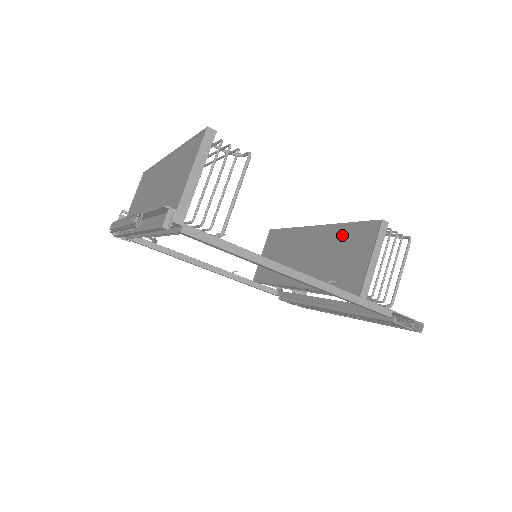
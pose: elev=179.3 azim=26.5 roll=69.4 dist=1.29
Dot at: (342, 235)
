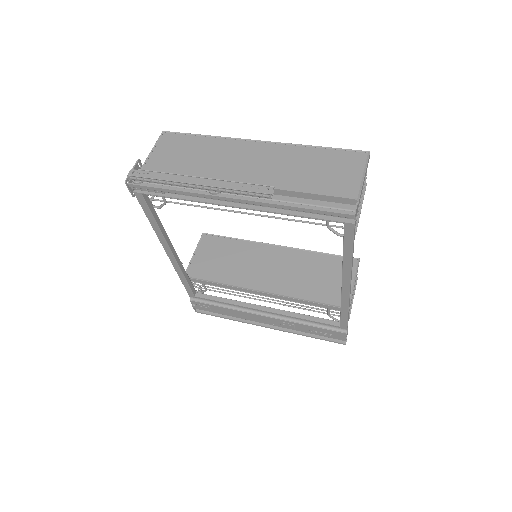
Dot at: (316, 260)
